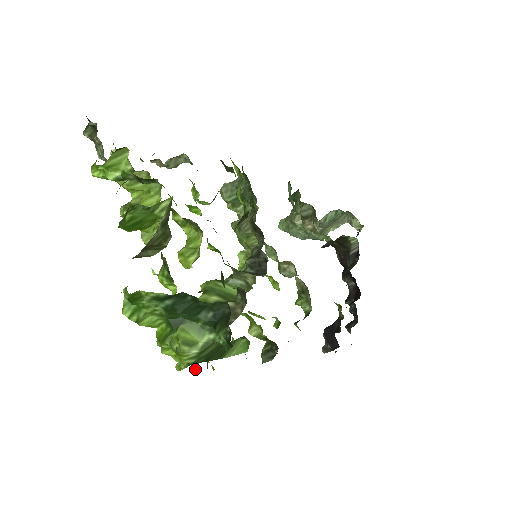
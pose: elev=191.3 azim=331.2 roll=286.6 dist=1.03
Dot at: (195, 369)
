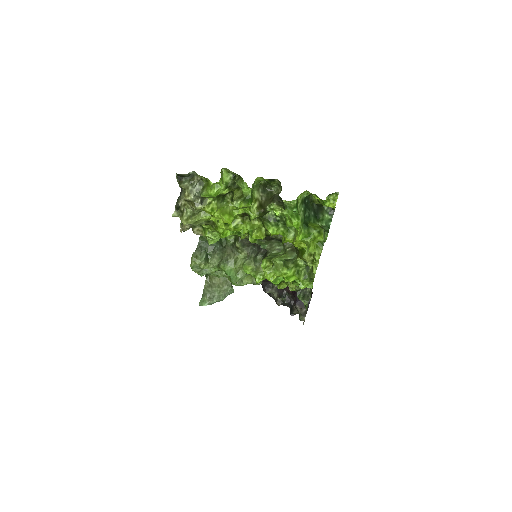
Dot at: (316, 268)
